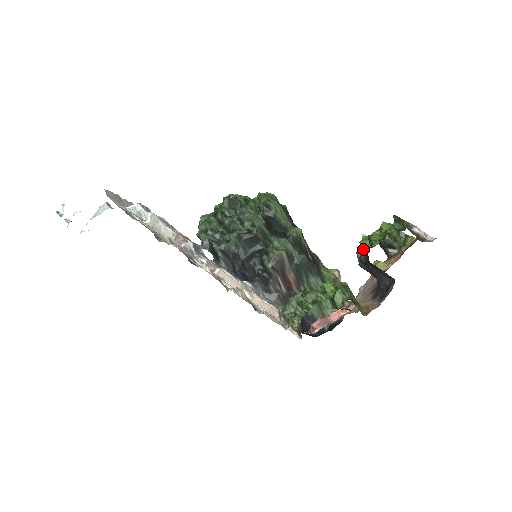
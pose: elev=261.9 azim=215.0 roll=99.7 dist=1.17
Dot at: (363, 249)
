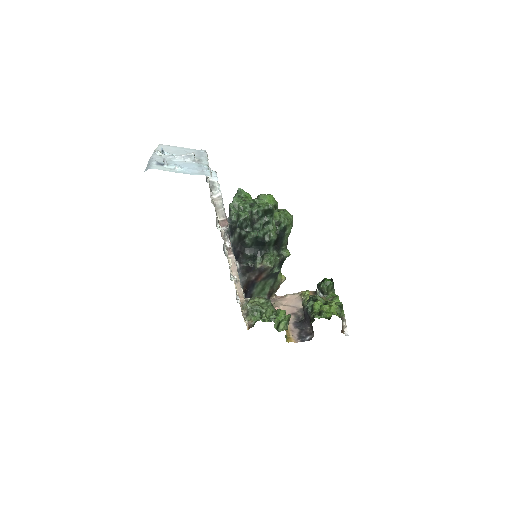
Dot at: (315, 316)
